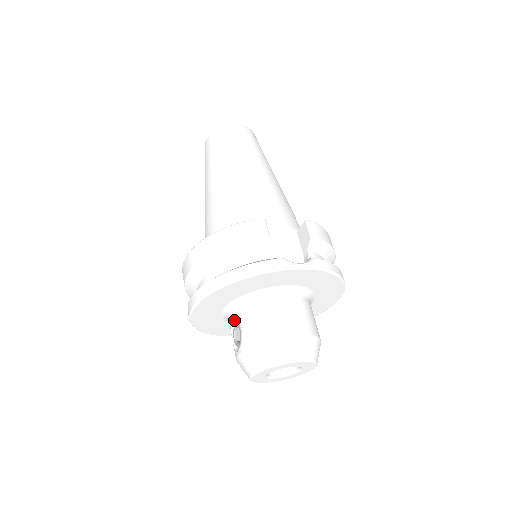
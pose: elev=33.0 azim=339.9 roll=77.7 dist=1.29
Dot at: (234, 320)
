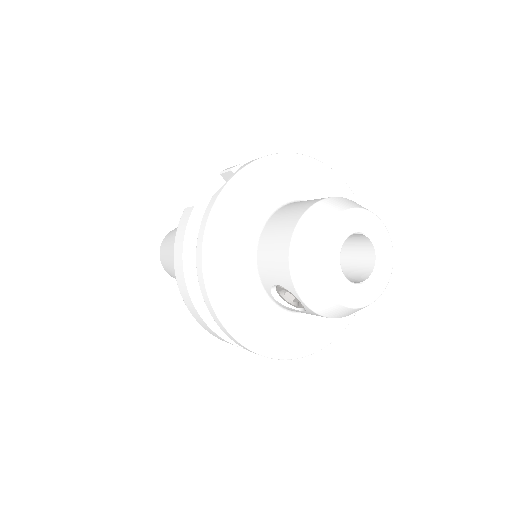
Dot at: (273, 295)
